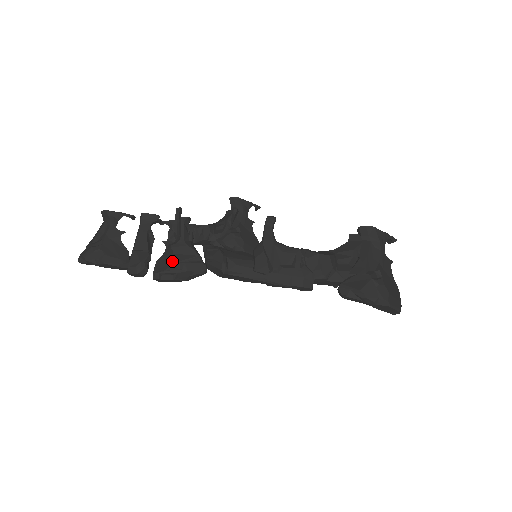
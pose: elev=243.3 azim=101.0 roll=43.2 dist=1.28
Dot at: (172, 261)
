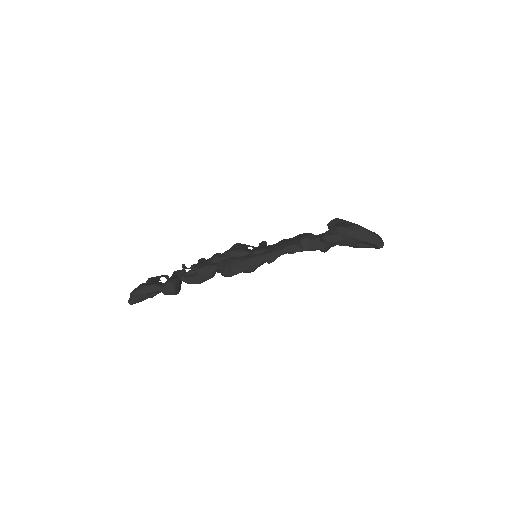
Dot at: occluded
